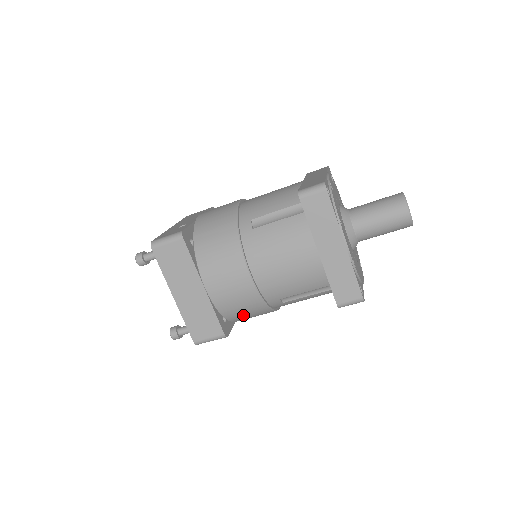
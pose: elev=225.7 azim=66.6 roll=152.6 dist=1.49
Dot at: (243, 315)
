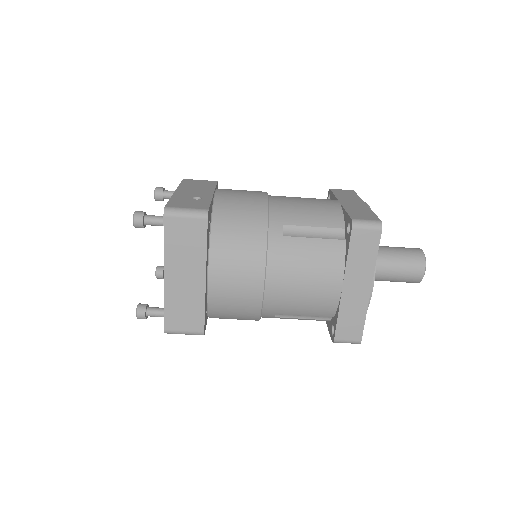
Dot at: (228, 317)
